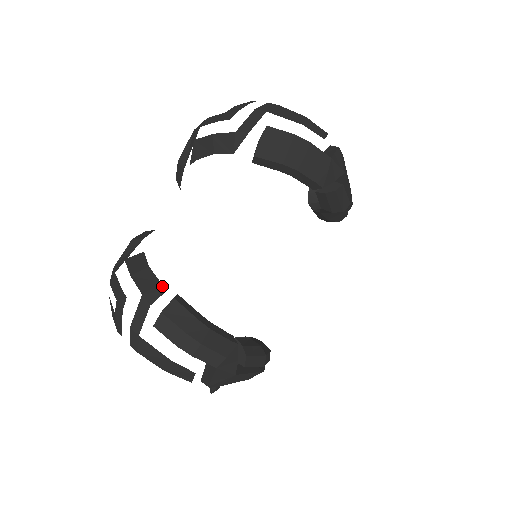
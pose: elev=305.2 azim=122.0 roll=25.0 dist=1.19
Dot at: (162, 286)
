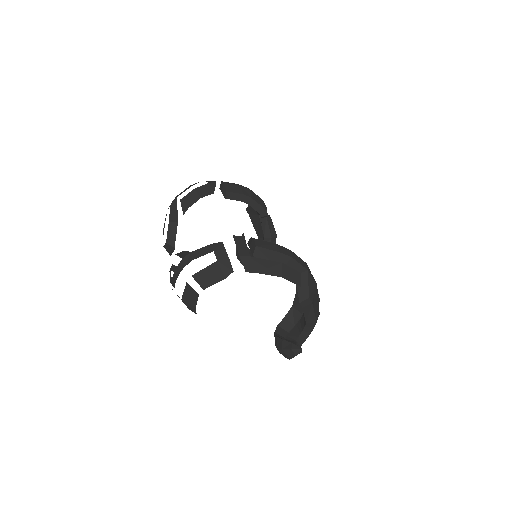
Dot at: occluded
